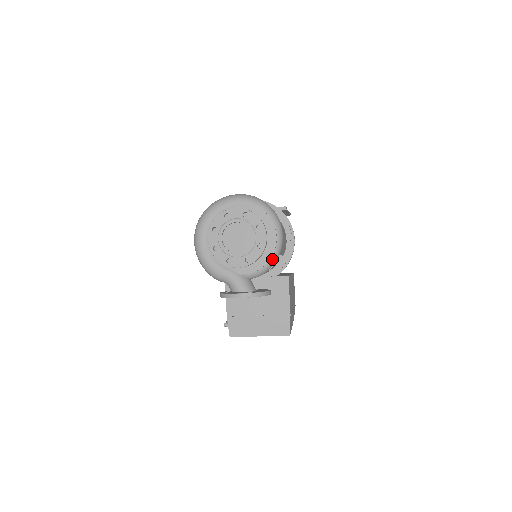
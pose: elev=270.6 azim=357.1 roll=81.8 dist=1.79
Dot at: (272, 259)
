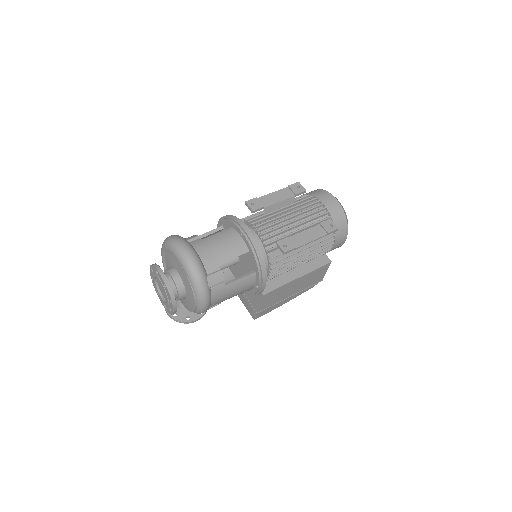
Dot at: (194, 312)
